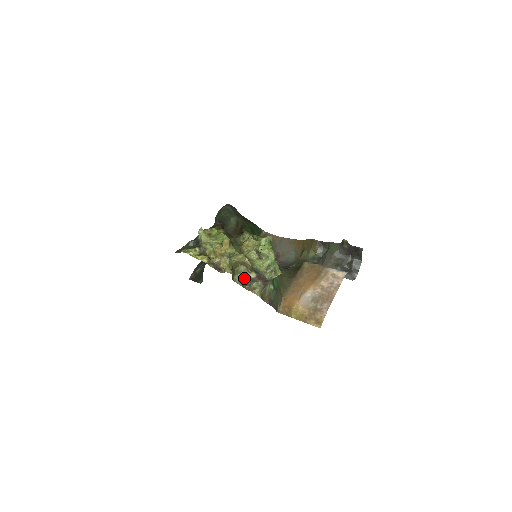
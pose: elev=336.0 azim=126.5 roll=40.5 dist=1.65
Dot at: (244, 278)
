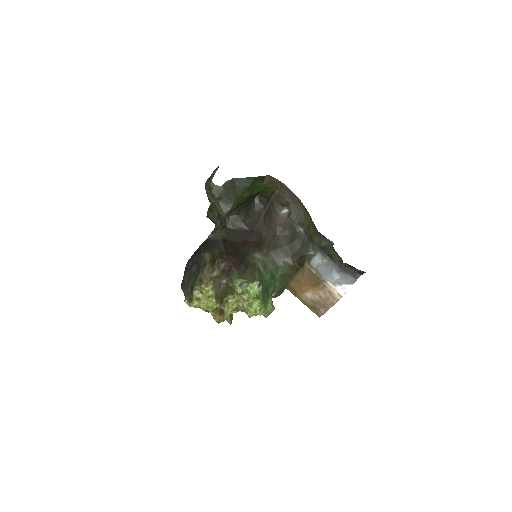
Dot at: occluded
